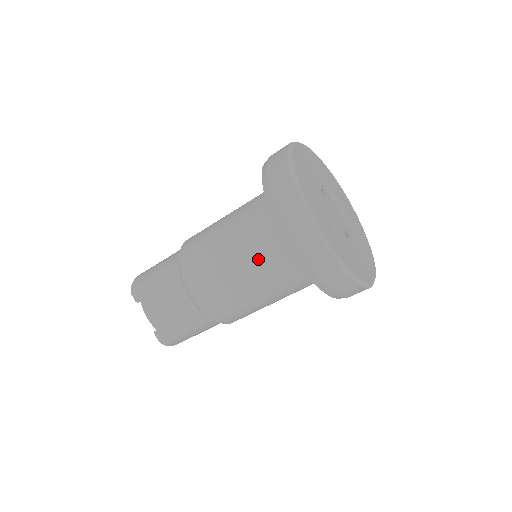
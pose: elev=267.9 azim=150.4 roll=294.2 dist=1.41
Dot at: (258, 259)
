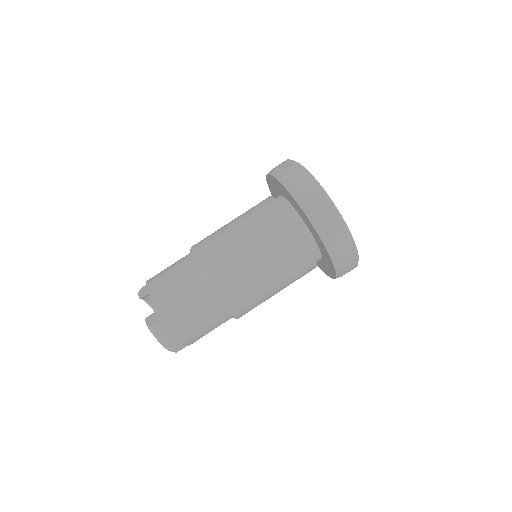
Dot at: (256, 214)
